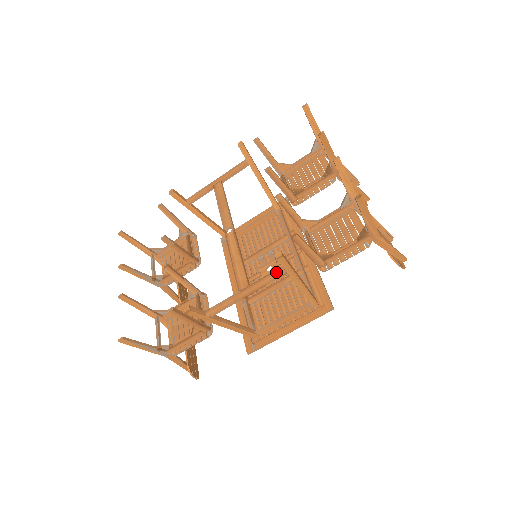
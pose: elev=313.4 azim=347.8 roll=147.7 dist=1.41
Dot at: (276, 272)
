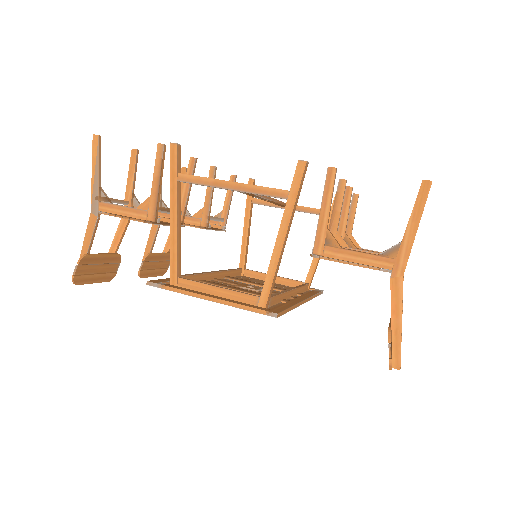
Dot at: (279, 189)
